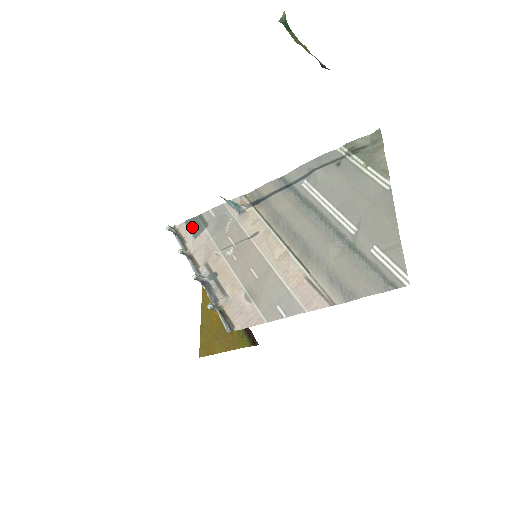
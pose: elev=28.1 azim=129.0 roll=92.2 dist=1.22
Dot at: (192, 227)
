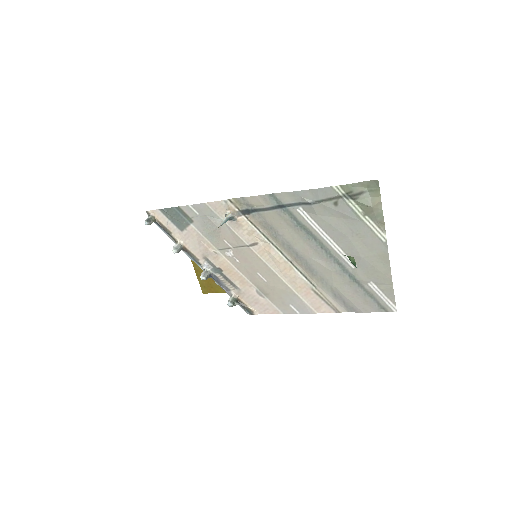
Dot at: (172, 218)
